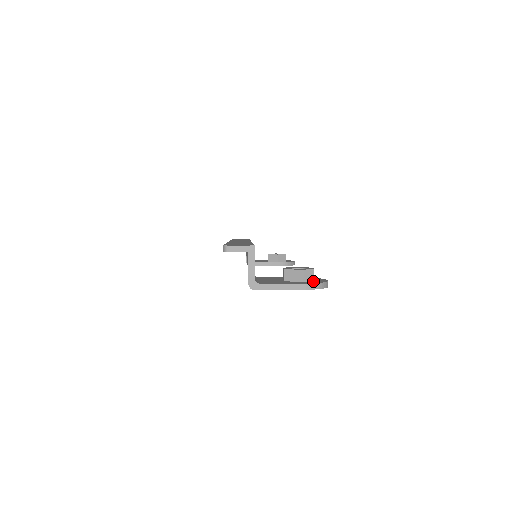
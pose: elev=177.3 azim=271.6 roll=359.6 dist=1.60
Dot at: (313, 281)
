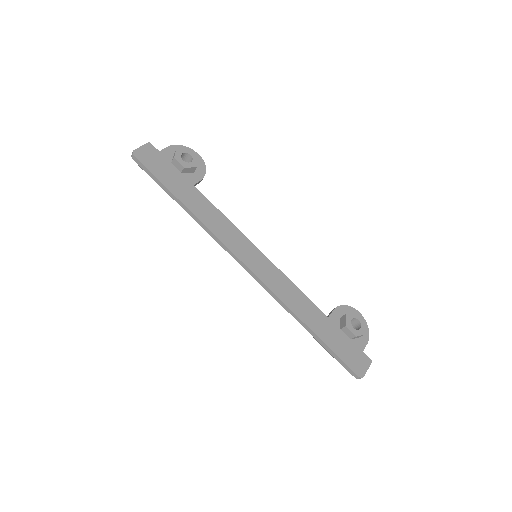
Dot at: occluded
